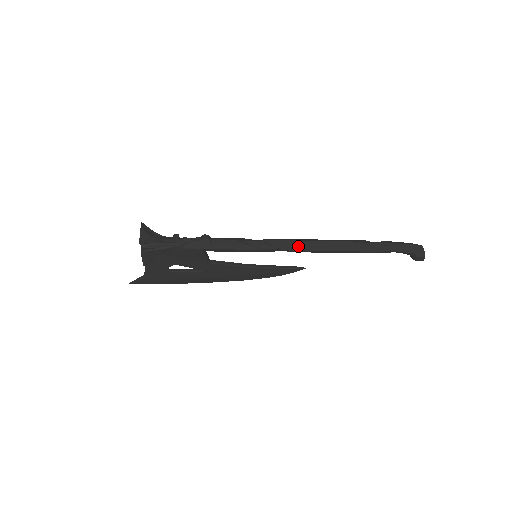
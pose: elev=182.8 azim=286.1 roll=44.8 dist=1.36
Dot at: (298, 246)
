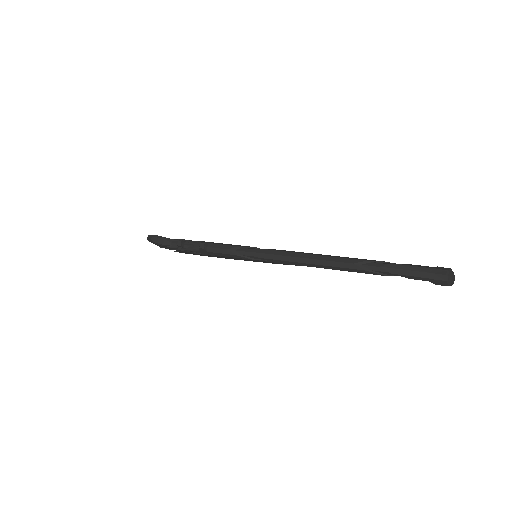
Dot at: (285, 261)
